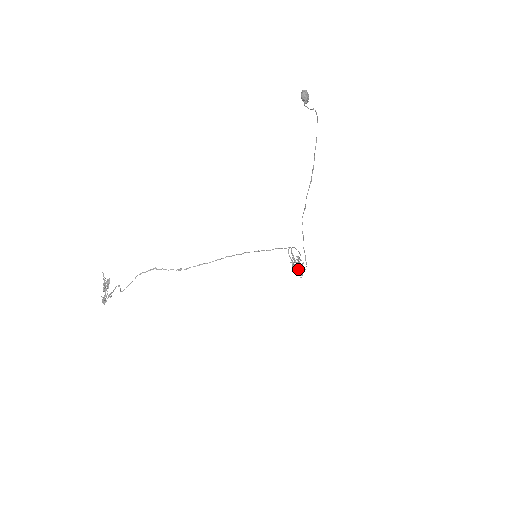
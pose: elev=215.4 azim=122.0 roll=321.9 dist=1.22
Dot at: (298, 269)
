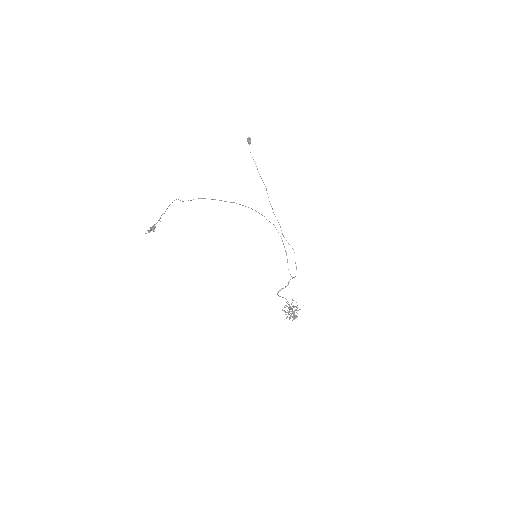
Dot at: (293, 312)
